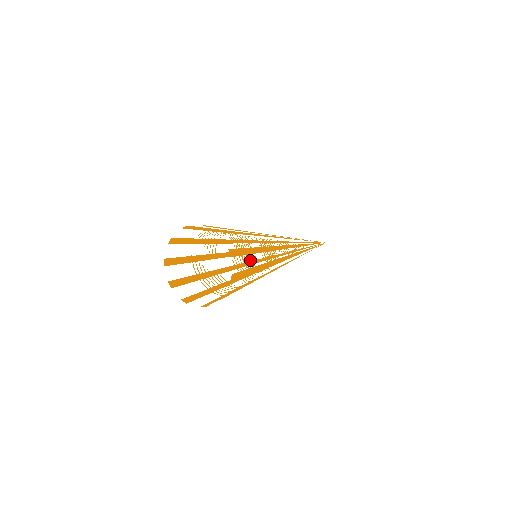
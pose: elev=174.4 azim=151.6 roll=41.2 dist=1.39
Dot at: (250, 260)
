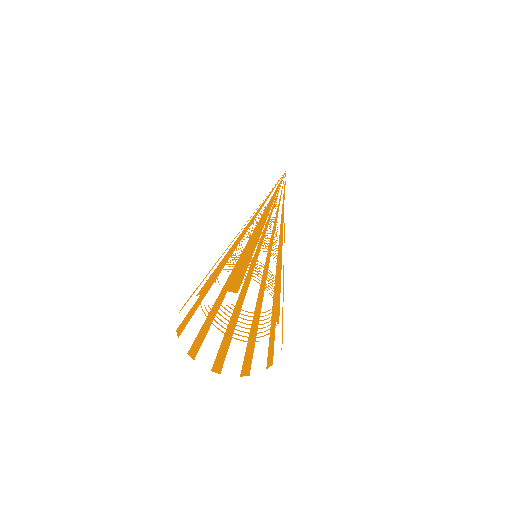
Dot at: occluded
